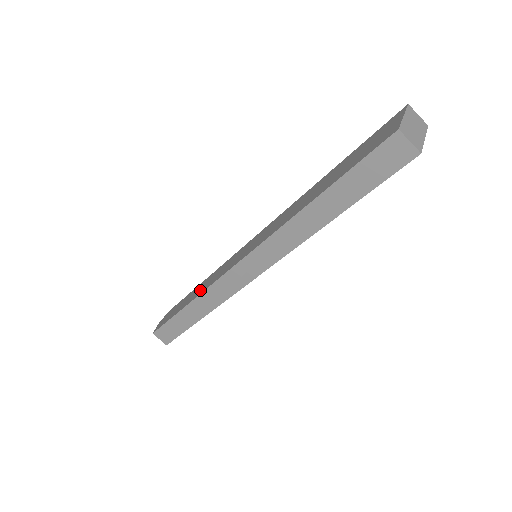
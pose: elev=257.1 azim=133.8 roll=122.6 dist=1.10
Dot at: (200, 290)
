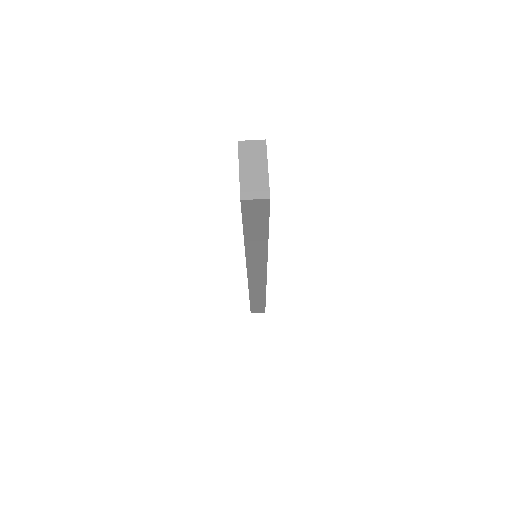
Dot at: occluded
